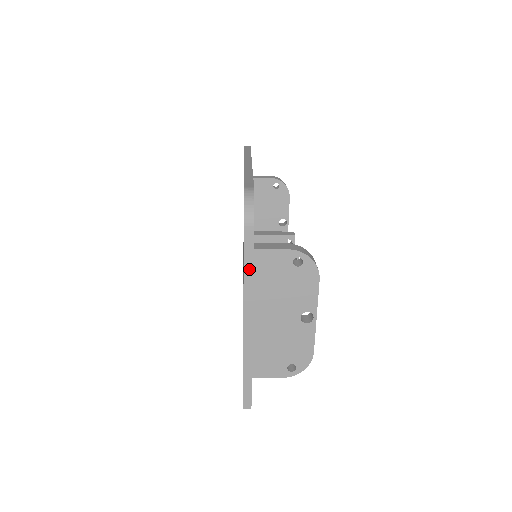
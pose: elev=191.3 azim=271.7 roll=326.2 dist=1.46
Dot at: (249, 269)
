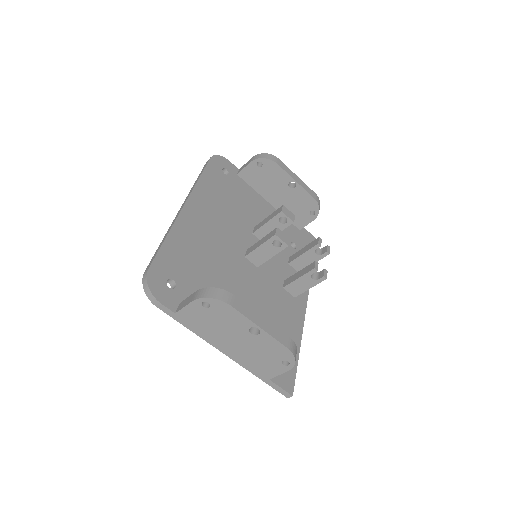
Dot at: (187, 325)
